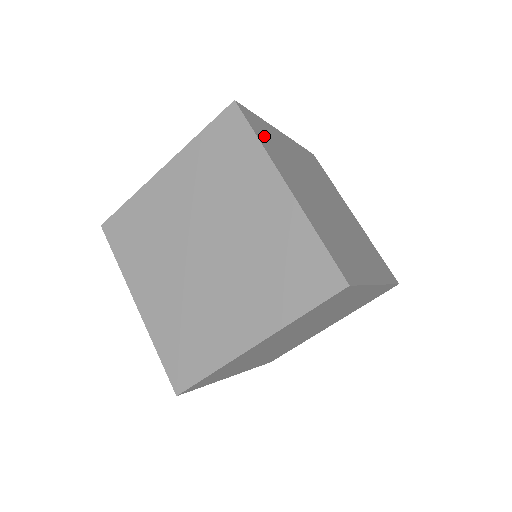
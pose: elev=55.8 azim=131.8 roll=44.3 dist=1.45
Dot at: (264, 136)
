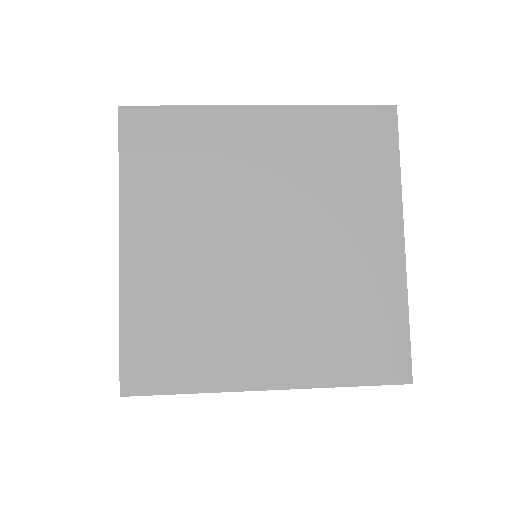
Dot at: occluded
